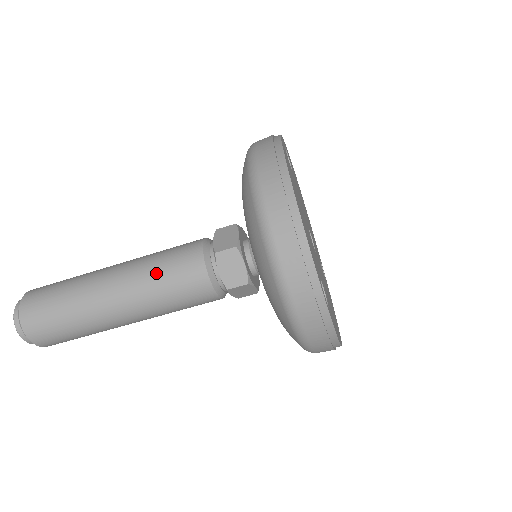
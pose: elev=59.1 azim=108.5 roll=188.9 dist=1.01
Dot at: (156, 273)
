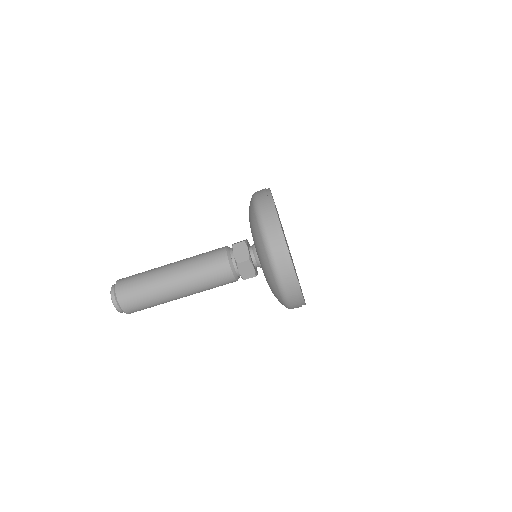
Dot at: (202, 275)
